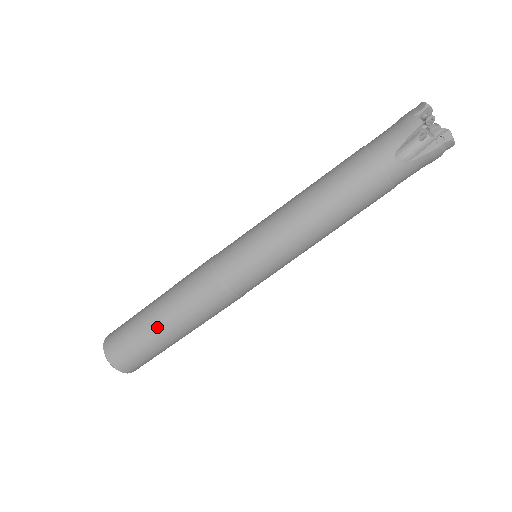
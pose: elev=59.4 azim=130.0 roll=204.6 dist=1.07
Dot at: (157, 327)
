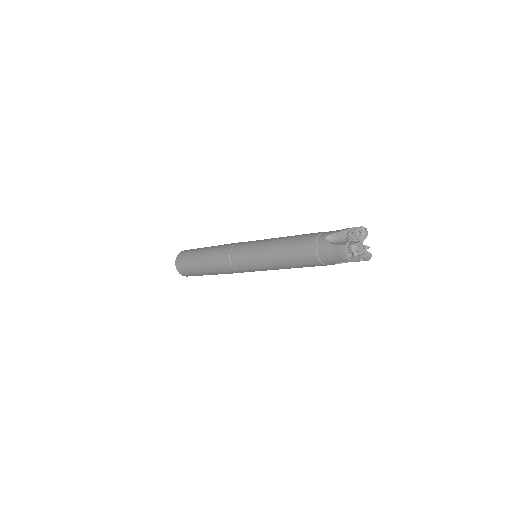
Dot at: occluded
